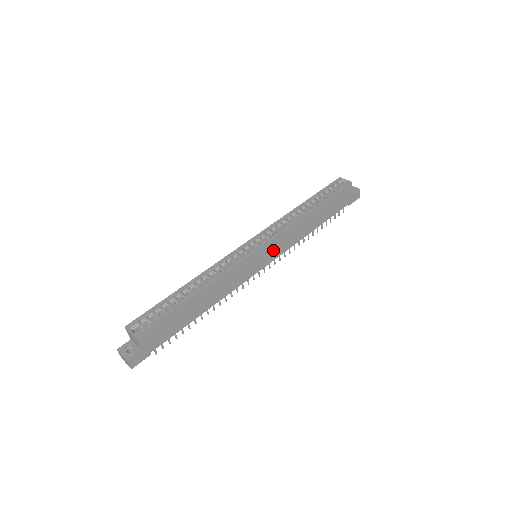
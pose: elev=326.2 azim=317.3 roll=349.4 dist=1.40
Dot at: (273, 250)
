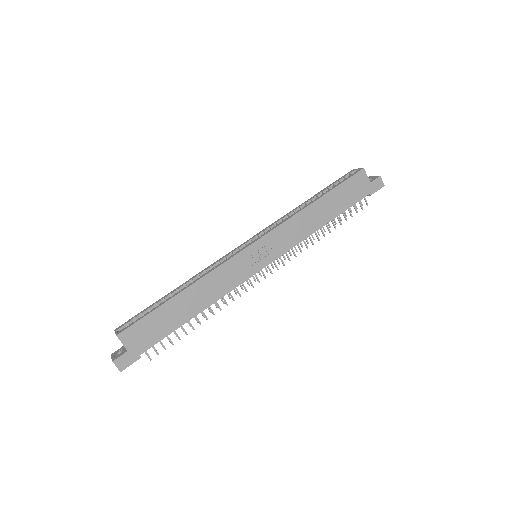
Dot at: (272, 246)
